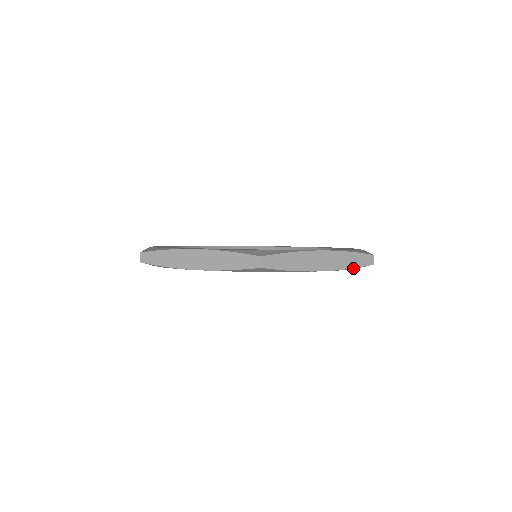
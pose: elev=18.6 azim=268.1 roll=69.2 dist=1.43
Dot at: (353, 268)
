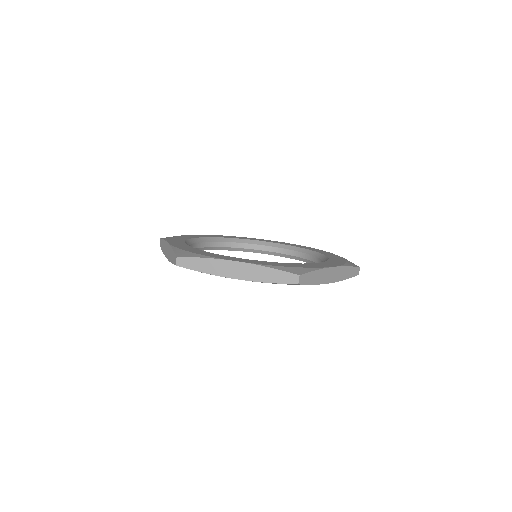
Dot at: (347, 278)
